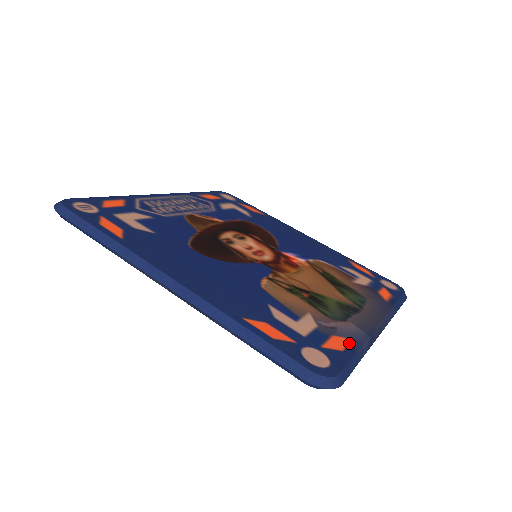
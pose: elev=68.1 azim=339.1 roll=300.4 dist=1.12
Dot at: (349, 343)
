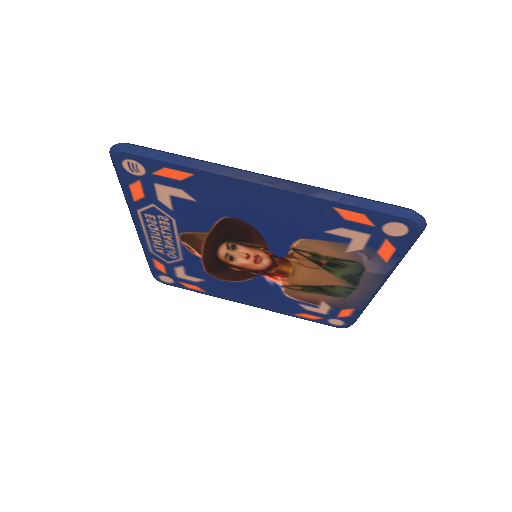
Dot at: occluded
